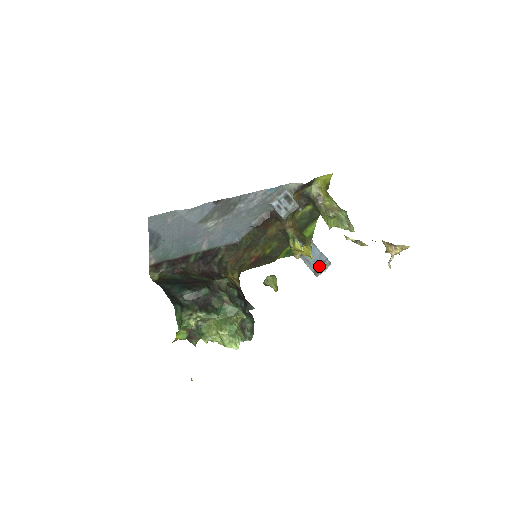
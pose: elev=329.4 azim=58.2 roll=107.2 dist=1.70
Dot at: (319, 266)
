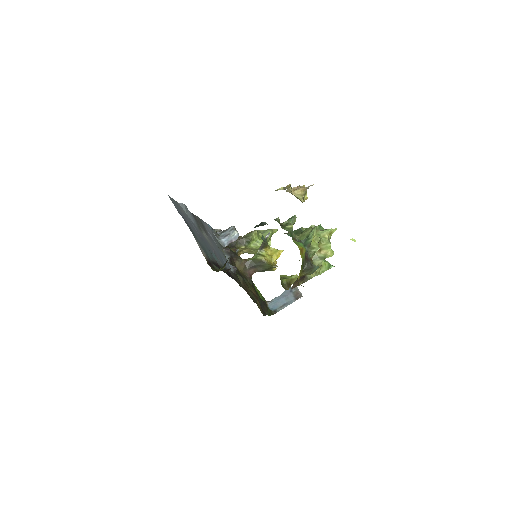
Dot at: (293, 294)
